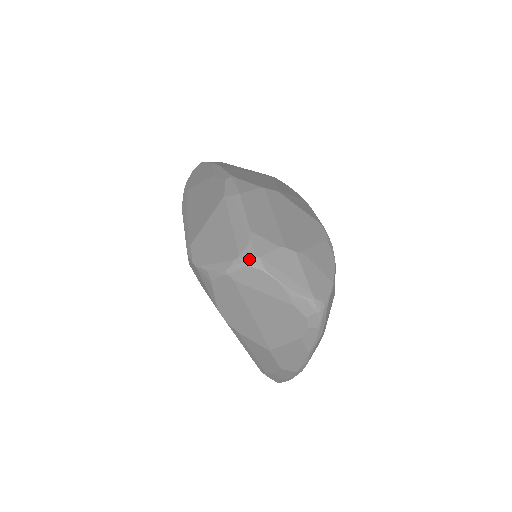
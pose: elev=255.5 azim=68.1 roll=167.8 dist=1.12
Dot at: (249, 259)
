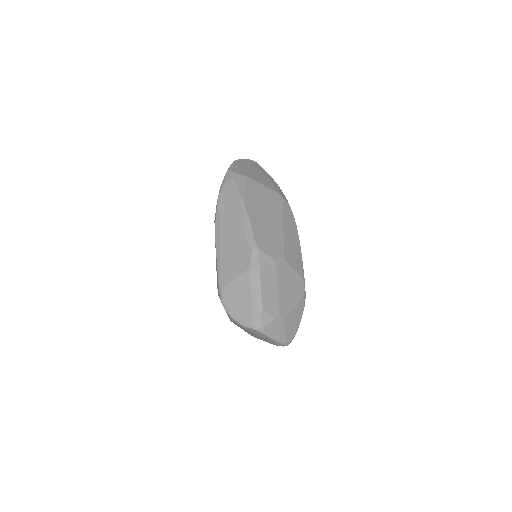
Dot at: (258, 328)
